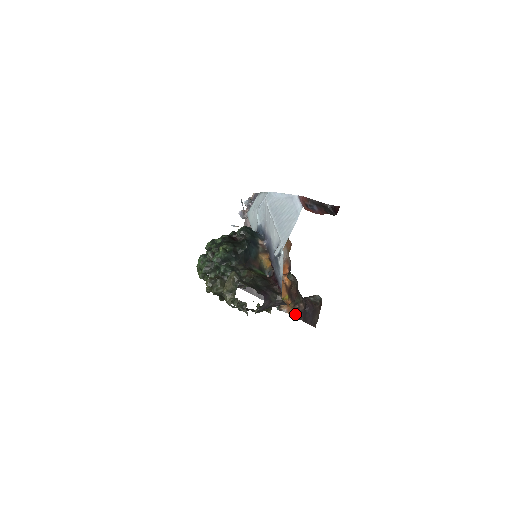
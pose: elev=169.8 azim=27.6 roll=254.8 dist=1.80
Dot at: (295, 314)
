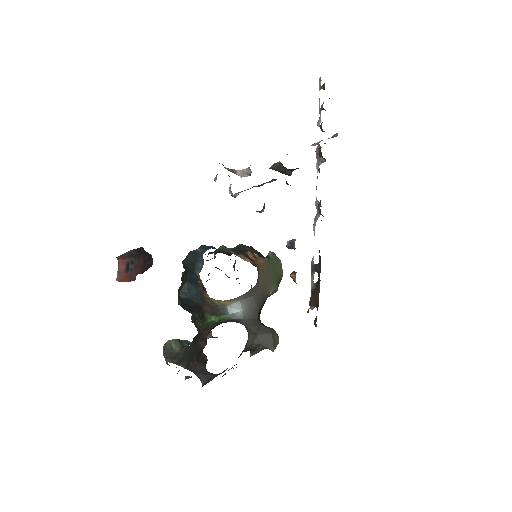
Dot at: occluded
